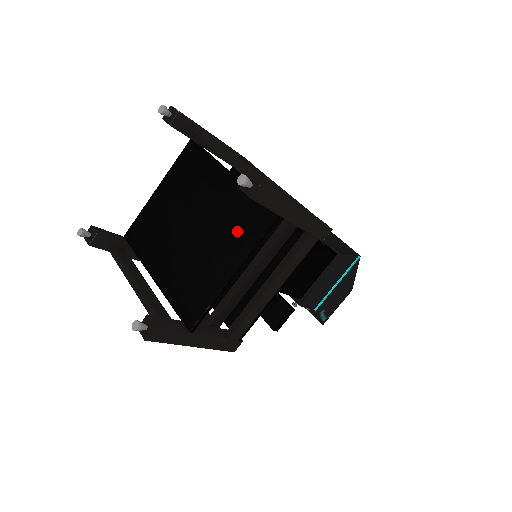
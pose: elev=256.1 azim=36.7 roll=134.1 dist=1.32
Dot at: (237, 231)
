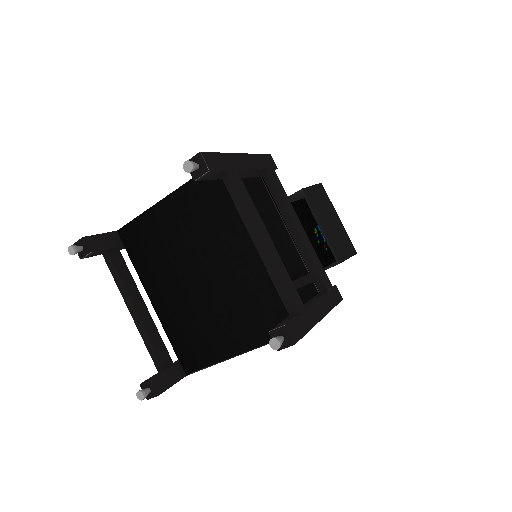
Dot at: (251, 317)
